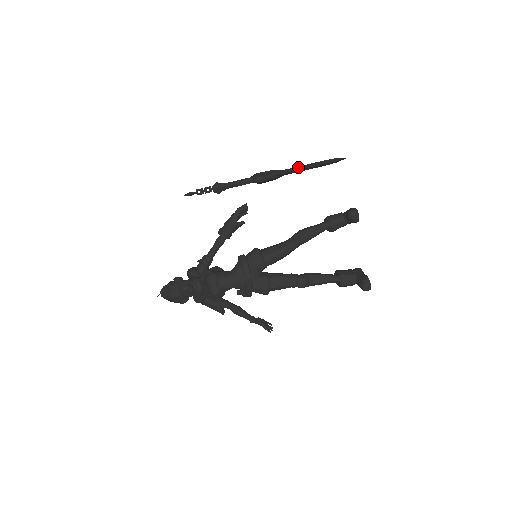
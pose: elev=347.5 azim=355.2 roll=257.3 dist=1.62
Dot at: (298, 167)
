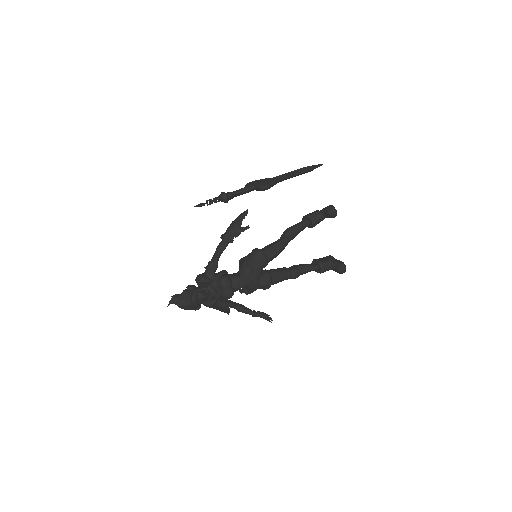
Dot at: (290, 174)
